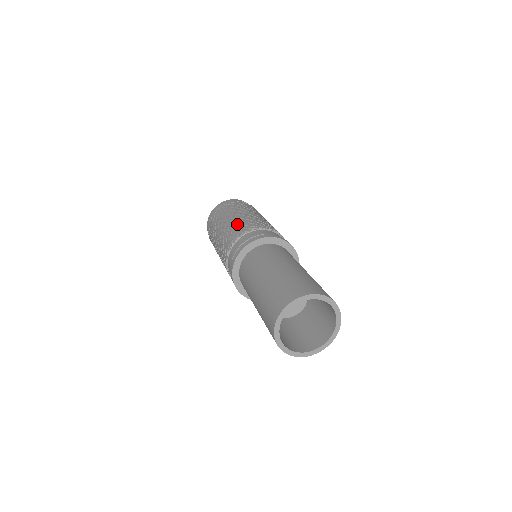
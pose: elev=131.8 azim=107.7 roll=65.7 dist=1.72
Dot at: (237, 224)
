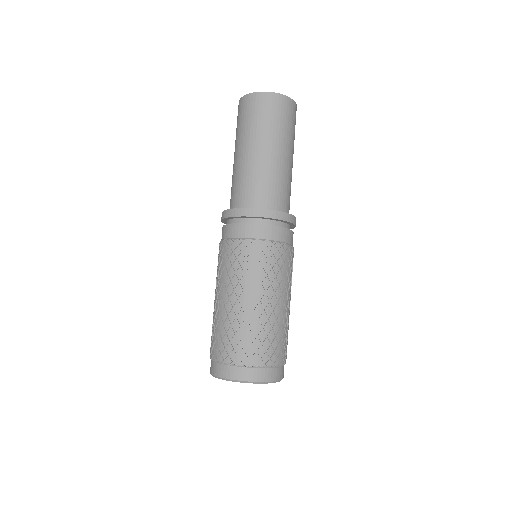
Dot at: occluded
